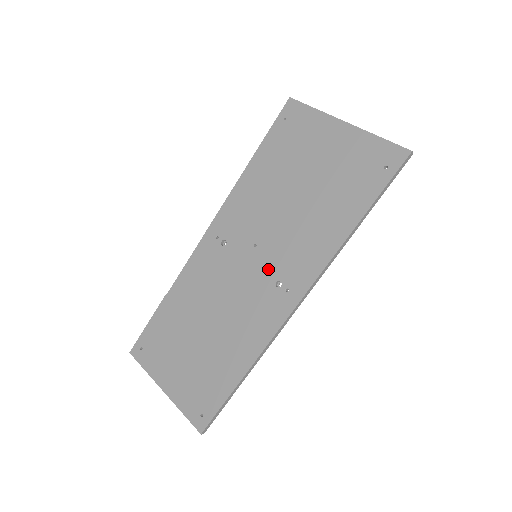
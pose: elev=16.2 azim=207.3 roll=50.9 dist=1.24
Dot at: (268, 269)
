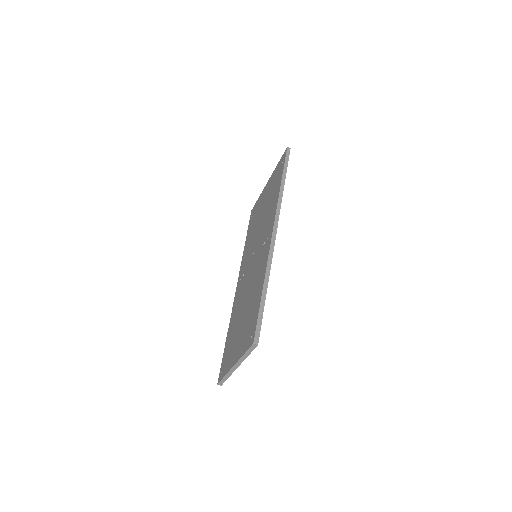
Dot at: (259, 248)
